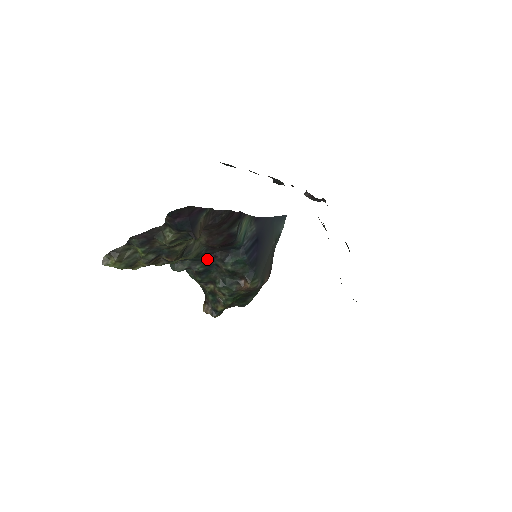
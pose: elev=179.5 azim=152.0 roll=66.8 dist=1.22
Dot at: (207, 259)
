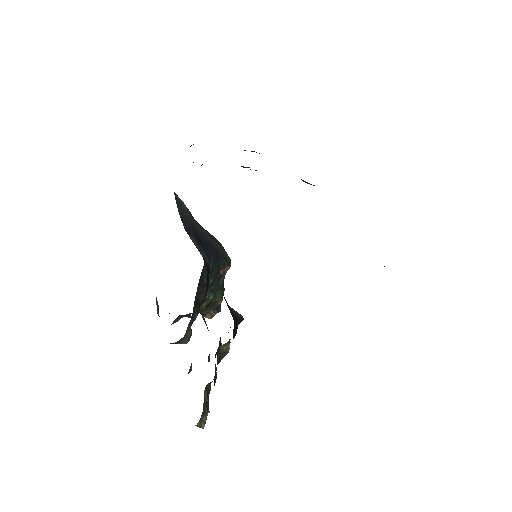
Dot at: (194, 302)
